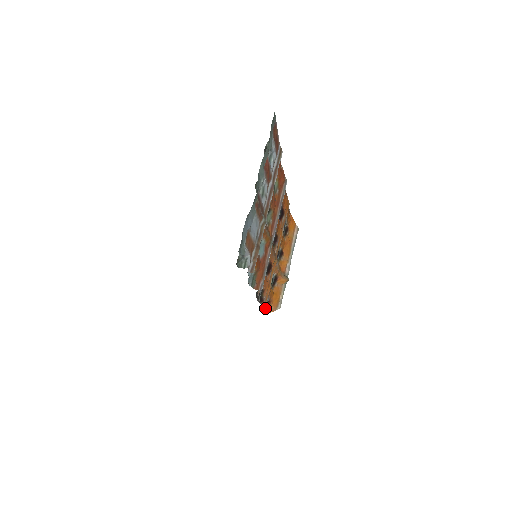
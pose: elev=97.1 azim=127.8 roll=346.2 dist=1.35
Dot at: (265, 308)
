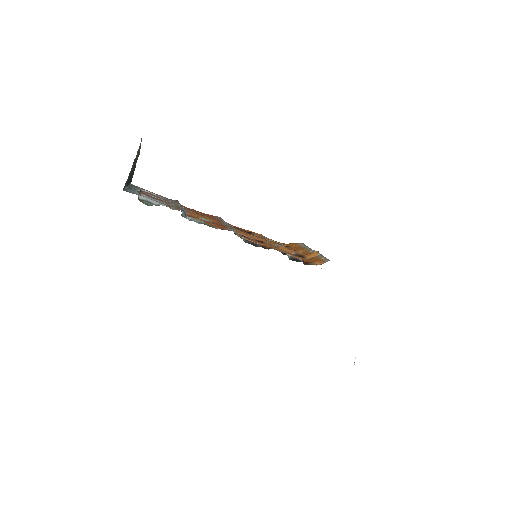
Dot at: occluded
